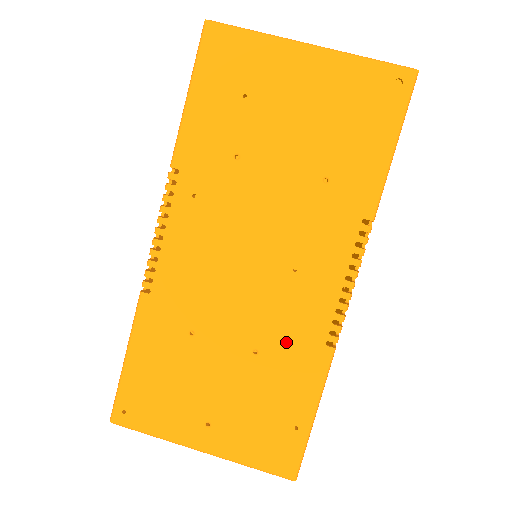
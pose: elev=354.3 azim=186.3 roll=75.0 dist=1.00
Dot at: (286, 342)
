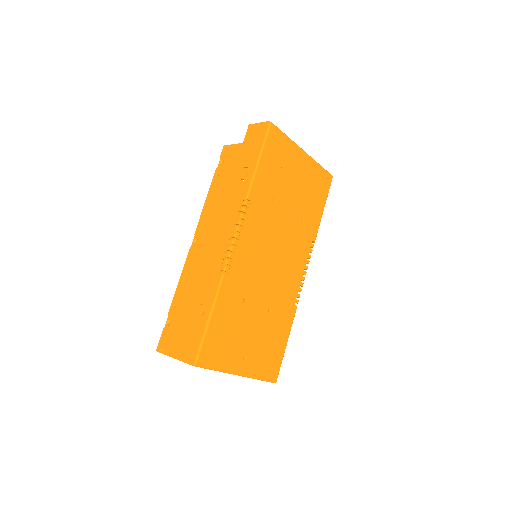
Dot at: (281, 304)
